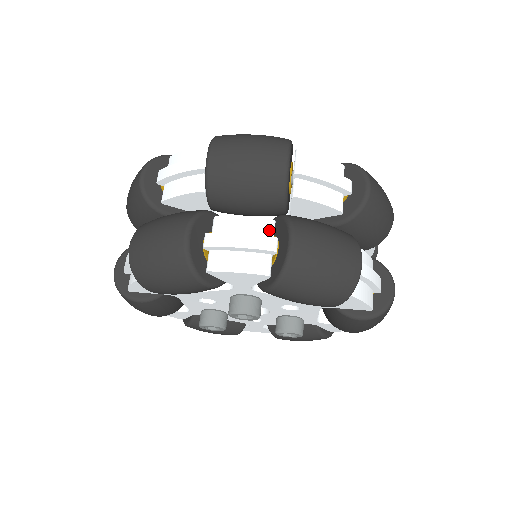
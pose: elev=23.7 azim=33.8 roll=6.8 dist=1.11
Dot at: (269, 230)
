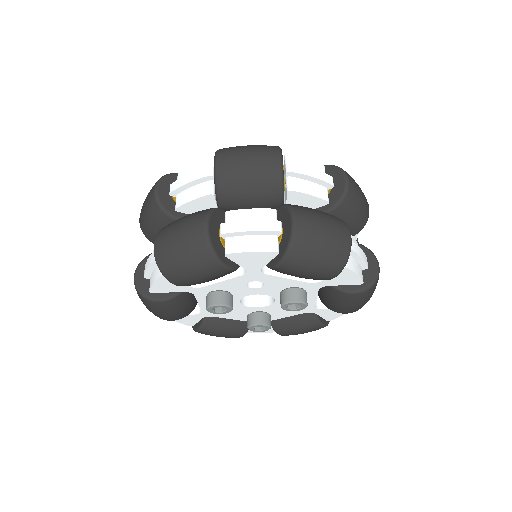
Dot at: occluded
